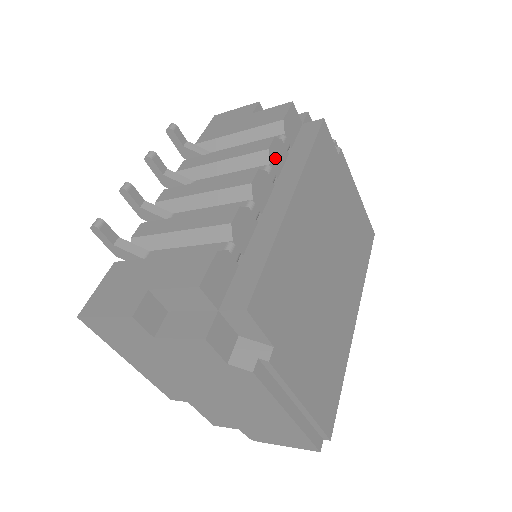
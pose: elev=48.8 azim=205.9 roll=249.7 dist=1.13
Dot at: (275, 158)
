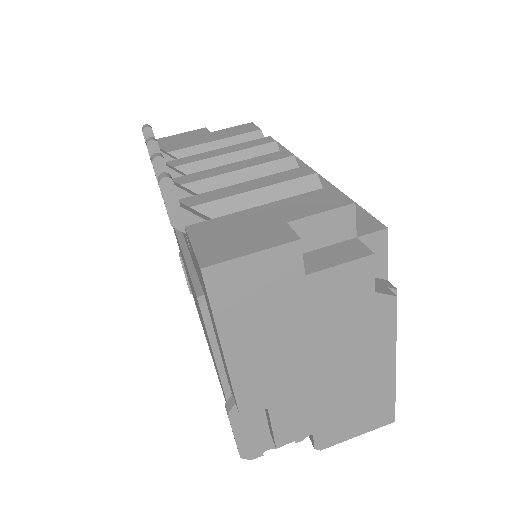
Dot at: occluded
